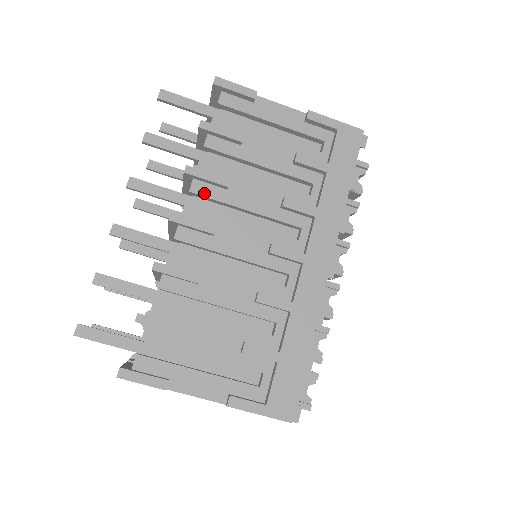
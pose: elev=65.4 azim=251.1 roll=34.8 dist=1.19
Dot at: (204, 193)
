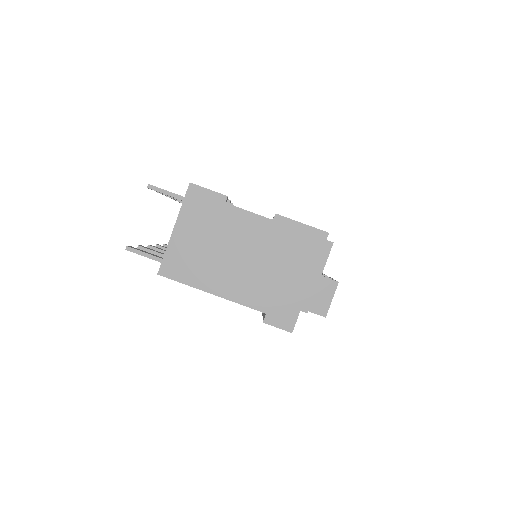
Dot at: occluded
